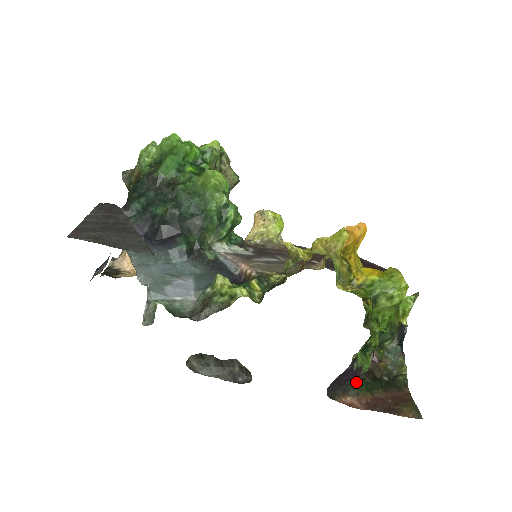
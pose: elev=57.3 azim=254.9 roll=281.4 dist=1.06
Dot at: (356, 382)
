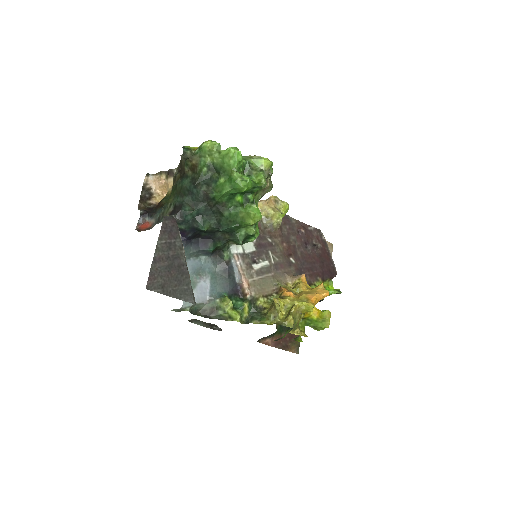
Dot at: (276, 332)
